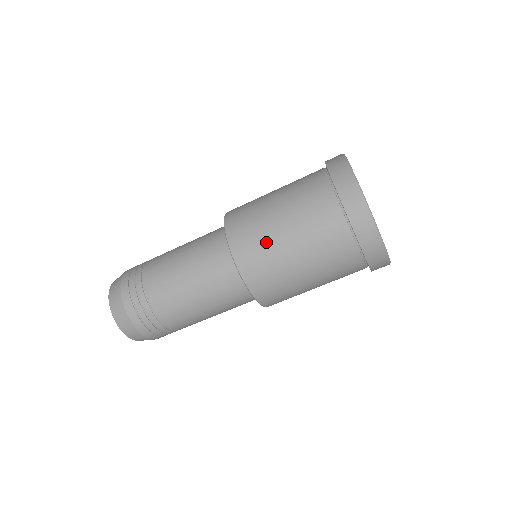
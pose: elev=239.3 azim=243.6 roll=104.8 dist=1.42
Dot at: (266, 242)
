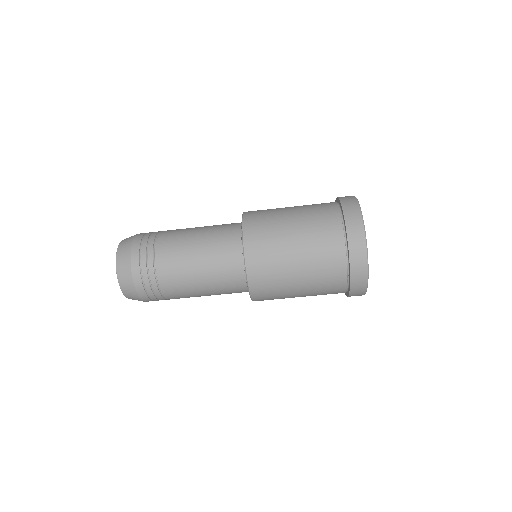
Dot at: (281, 294)
